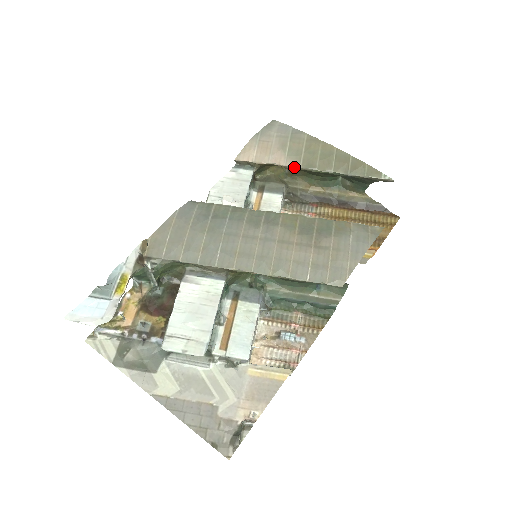
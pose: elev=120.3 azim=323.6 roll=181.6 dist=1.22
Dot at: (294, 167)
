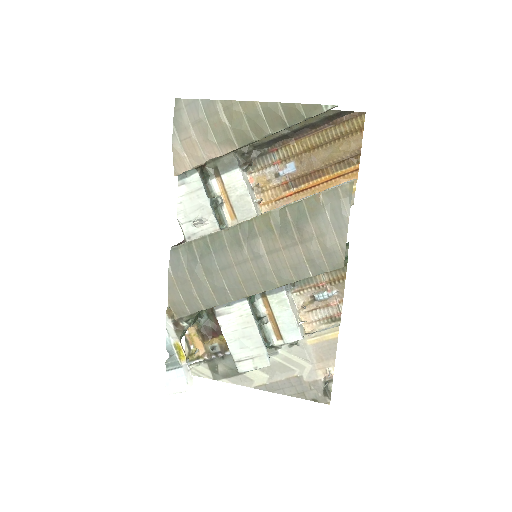
Dot at: (232, 151)
